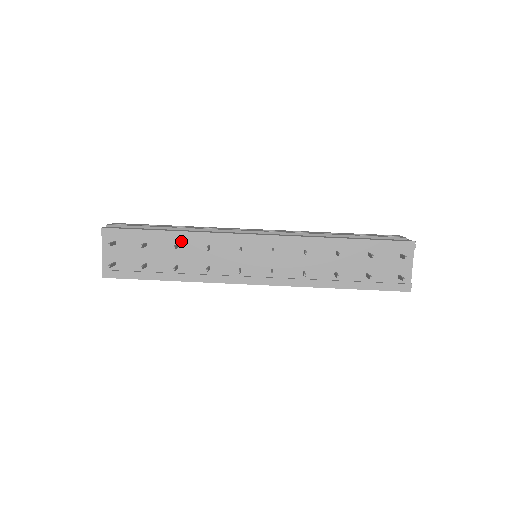
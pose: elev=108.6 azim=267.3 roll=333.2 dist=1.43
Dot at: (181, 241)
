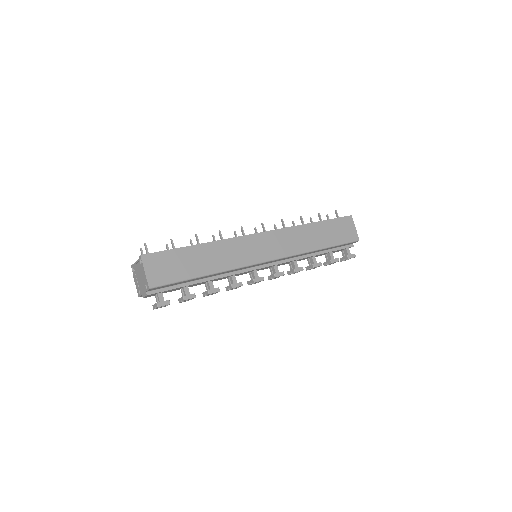
Dot at: occluded
